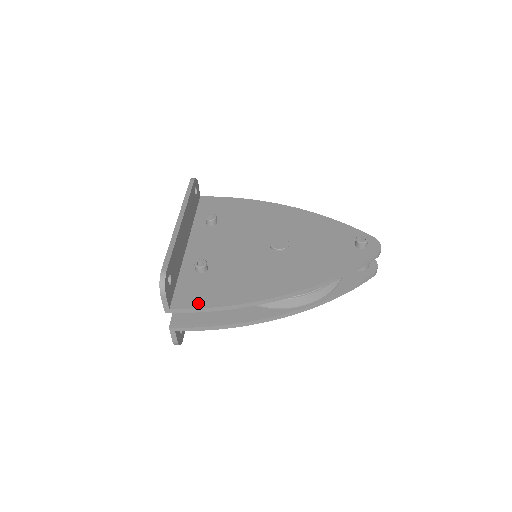
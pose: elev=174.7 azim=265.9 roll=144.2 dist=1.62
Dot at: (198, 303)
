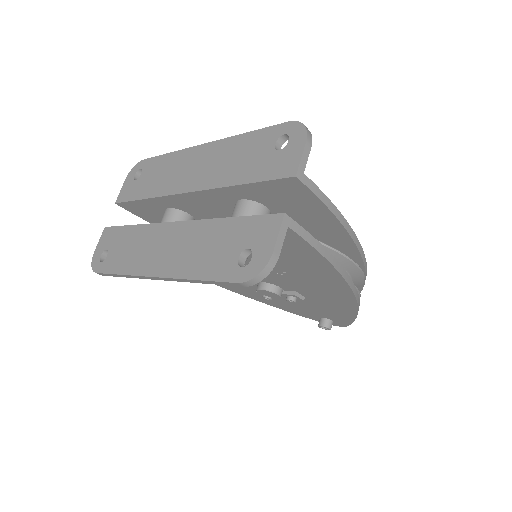
Dot at: occluded
